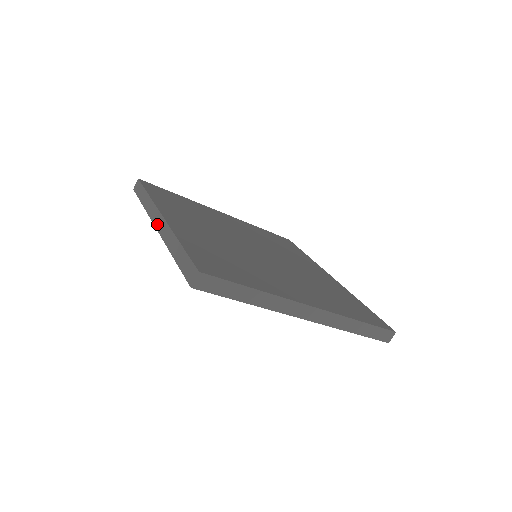
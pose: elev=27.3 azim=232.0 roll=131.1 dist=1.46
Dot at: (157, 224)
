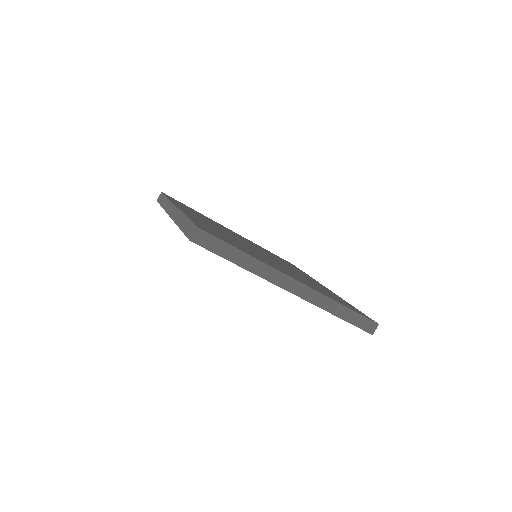
Dot at: (171, 213)
